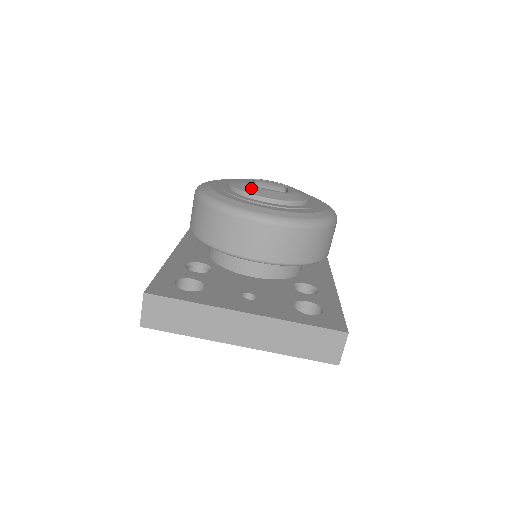
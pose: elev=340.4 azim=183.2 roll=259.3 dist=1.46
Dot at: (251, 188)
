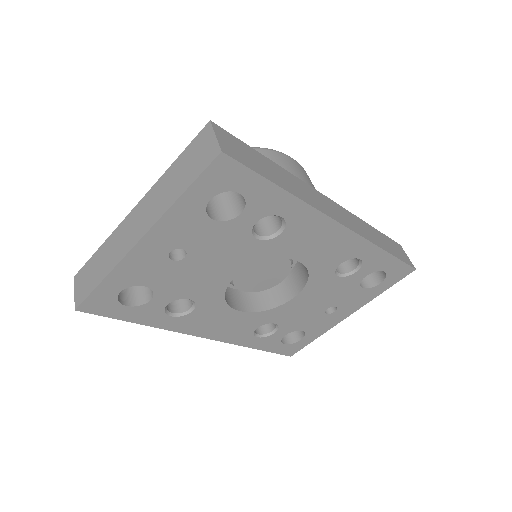
Dot at: occluded
